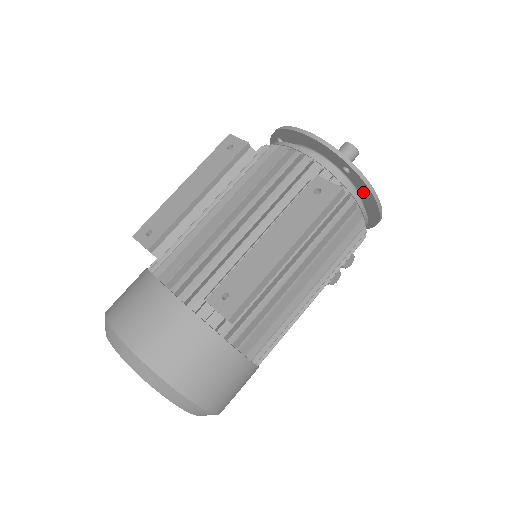
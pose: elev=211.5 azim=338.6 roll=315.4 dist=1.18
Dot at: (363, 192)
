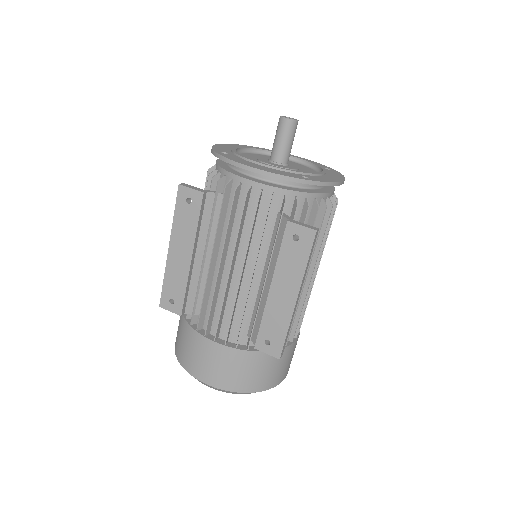
Dot at: occluded
